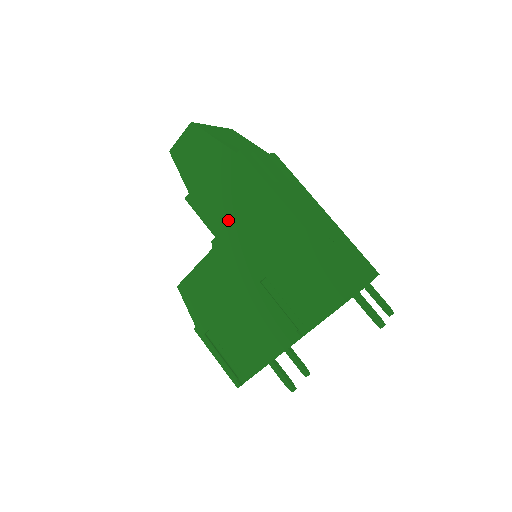
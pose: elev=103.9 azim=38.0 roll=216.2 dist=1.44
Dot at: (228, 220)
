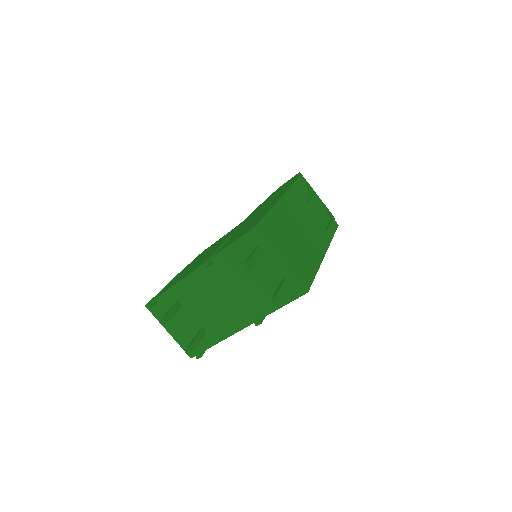
Dot at: occluded
